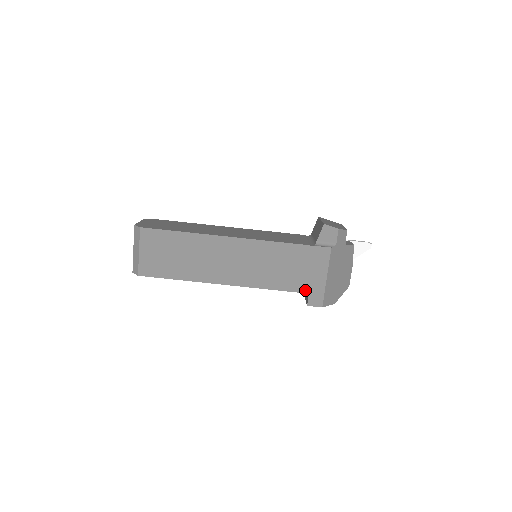
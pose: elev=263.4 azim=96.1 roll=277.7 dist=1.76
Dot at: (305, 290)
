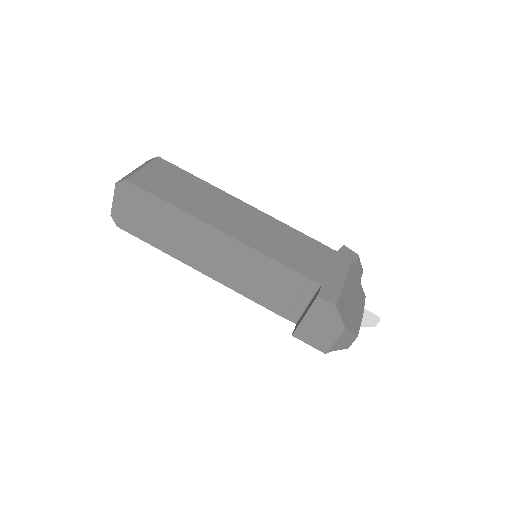
Dot at: (318, 280)
